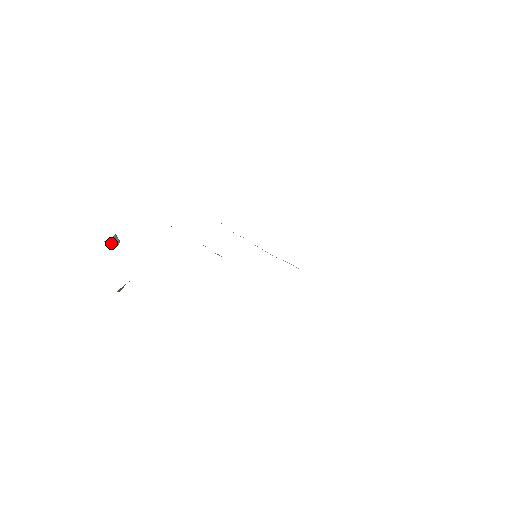
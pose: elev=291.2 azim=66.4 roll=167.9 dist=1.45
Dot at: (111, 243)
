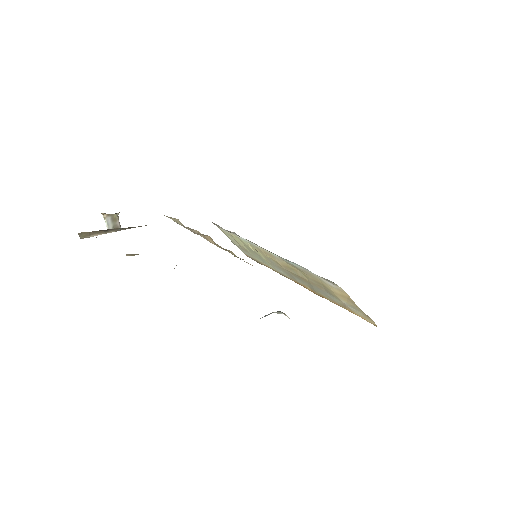
Dot at: (110, 222)
